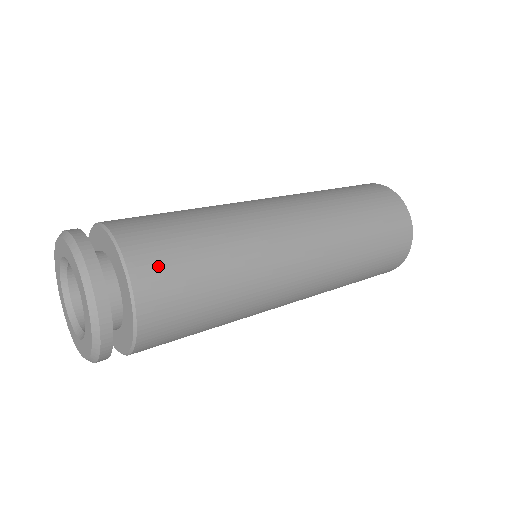
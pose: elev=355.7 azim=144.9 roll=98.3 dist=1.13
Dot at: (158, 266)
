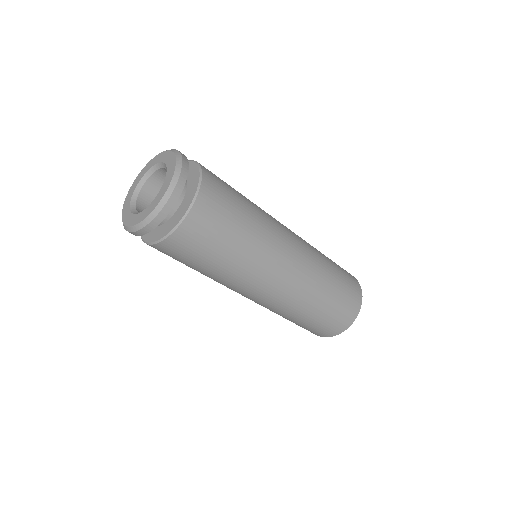
Dot at: (214, 175)
